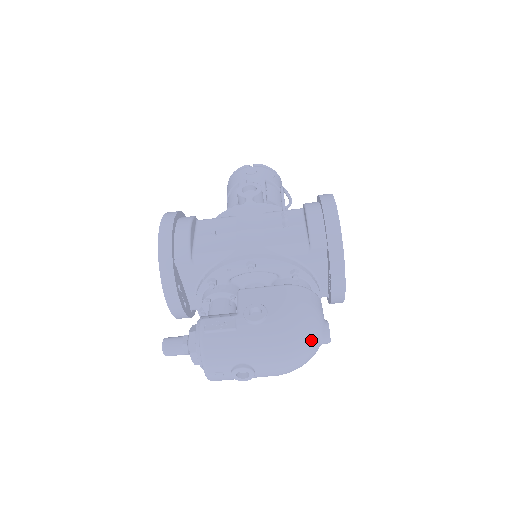
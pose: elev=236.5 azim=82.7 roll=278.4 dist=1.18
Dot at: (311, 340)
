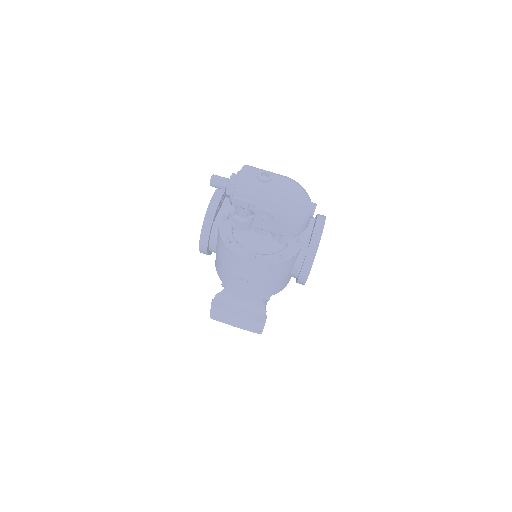
Dot at: (307, 193)
